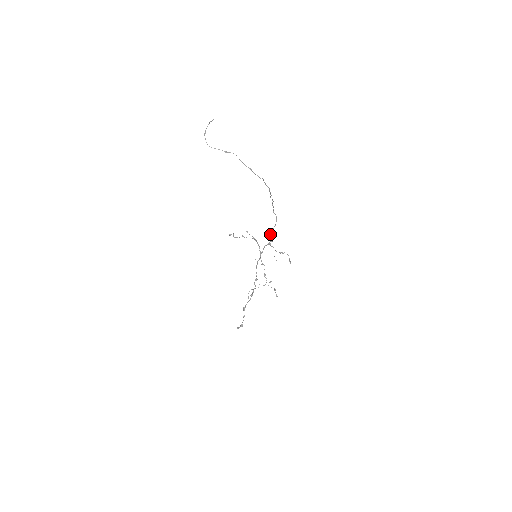
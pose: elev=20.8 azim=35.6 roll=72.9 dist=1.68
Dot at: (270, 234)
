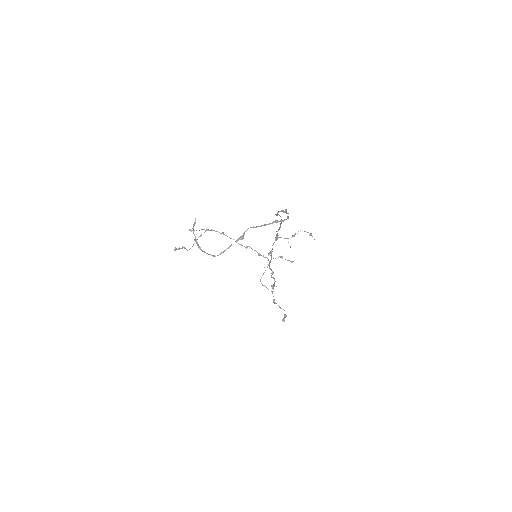
Dot at: occluded
